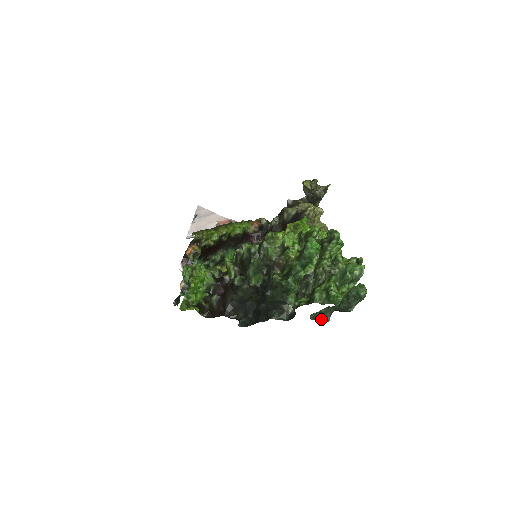
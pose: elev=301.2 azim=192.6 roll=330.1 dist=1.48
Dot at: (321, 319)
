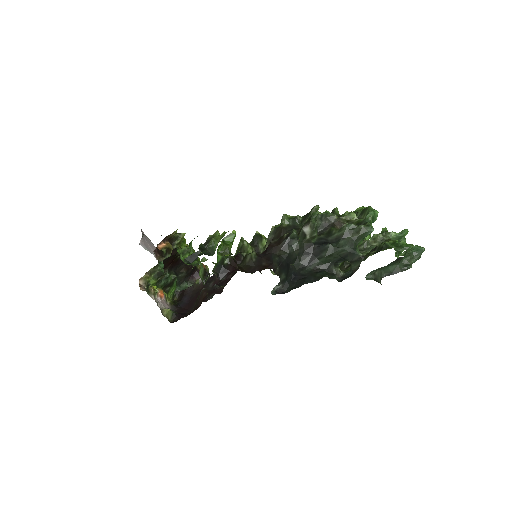
Dot at: occluded
